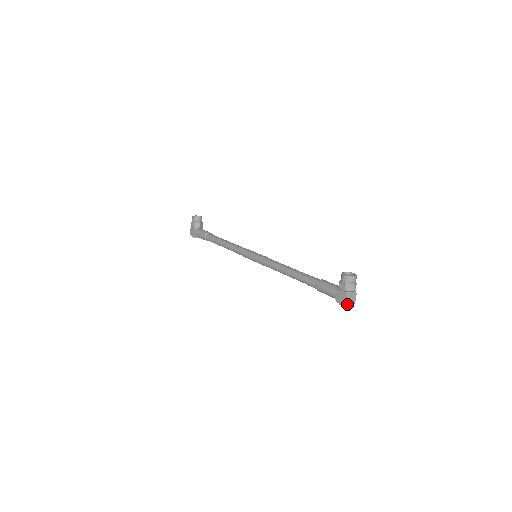
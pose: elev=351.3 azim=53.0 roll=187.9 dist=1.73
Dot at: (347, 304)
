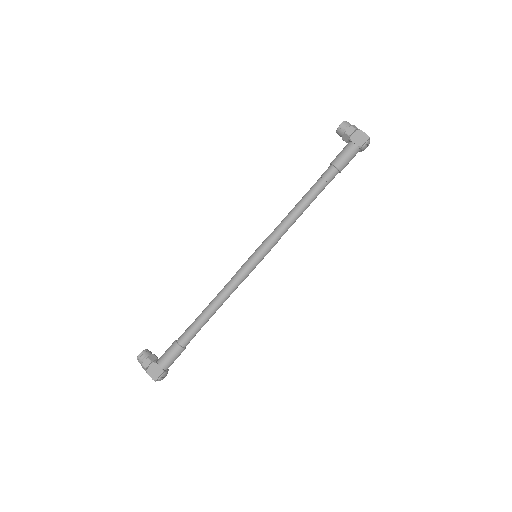
Dot at: (368, 137)
